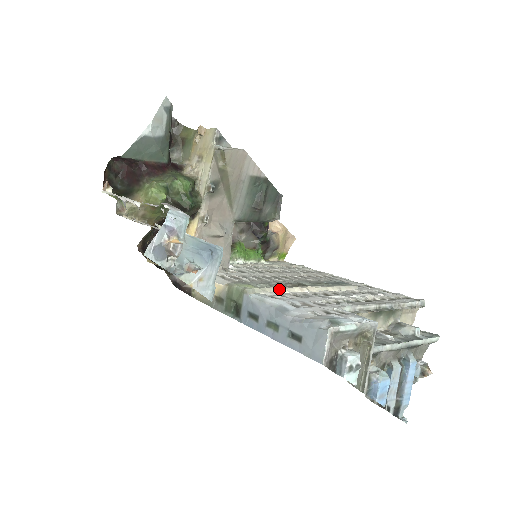
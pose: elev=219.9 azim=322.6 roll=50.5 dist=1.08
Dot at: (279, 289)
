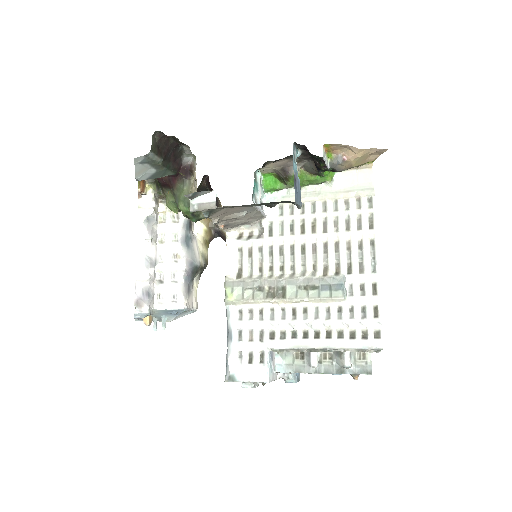
Dot at: (252, 302)
